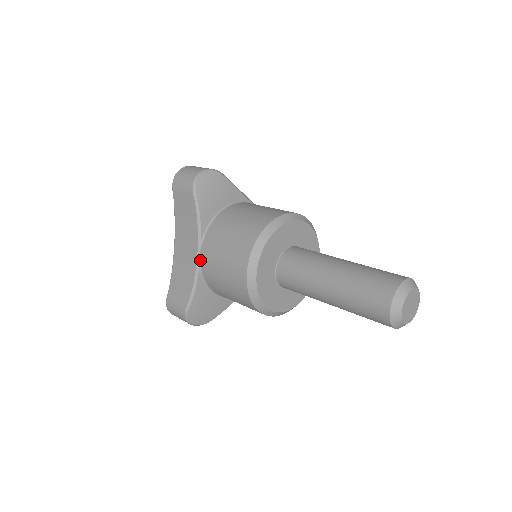
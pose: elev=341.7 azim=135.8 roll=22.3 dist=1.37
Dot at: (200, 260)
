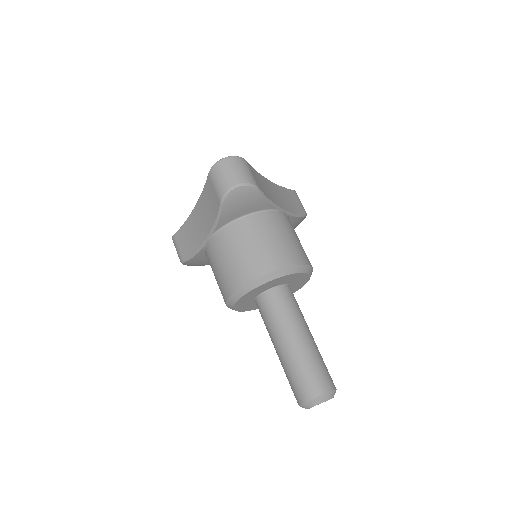
Dot at: (206, 244)
